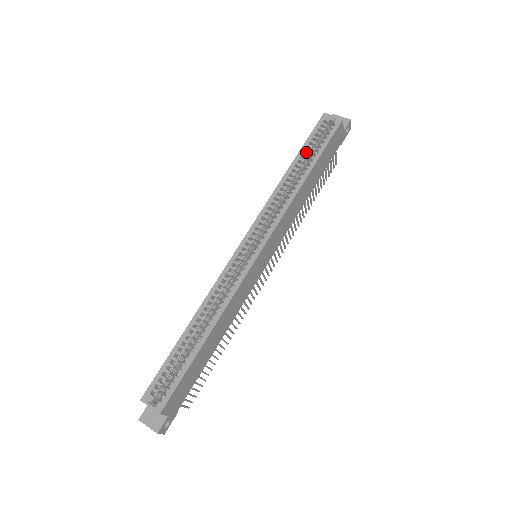
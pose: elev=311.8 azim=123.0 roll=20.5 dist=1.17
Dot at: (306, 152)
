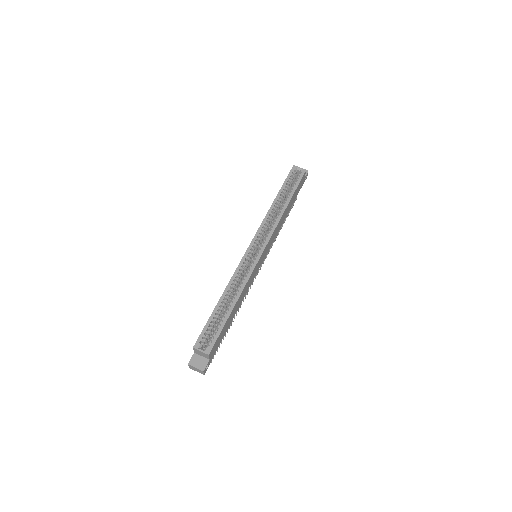
Dot at: (285, 189)
